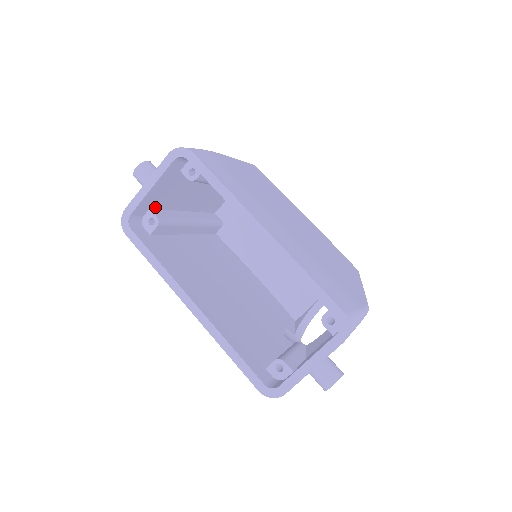
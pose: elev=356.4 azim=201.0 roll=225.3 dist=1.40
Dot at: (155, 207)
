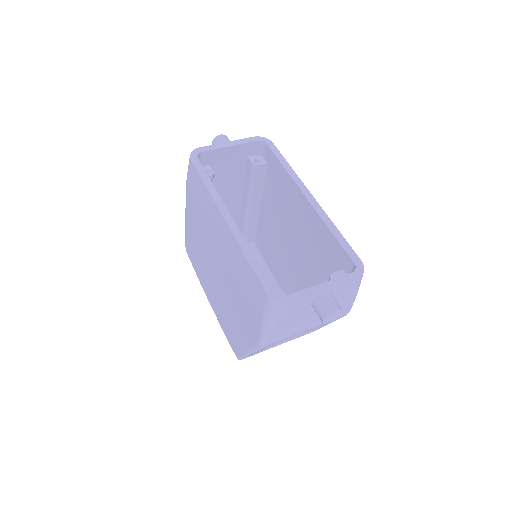
Dot at: occluded
